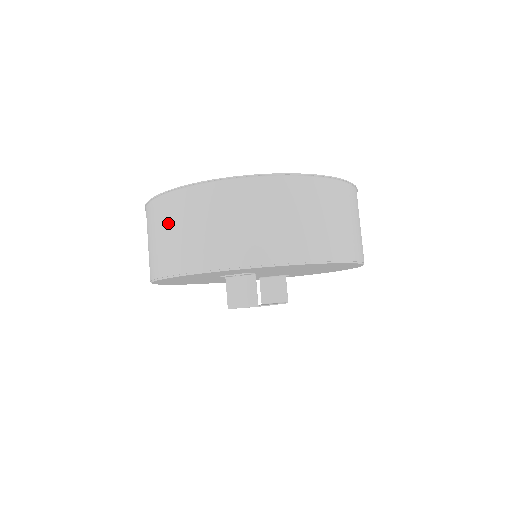
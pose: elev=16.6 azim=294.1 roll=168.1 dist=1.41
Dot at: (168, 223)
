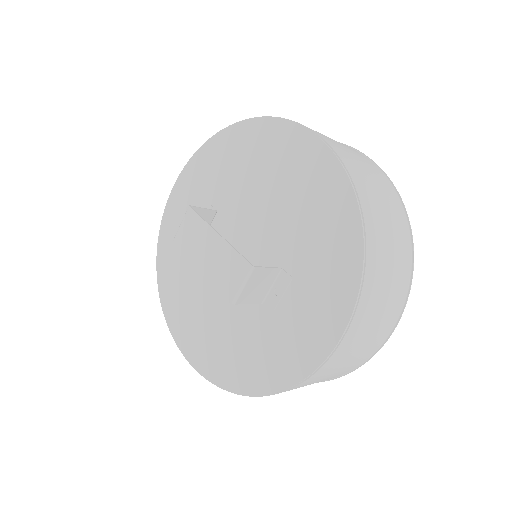
Dot at: occluded
